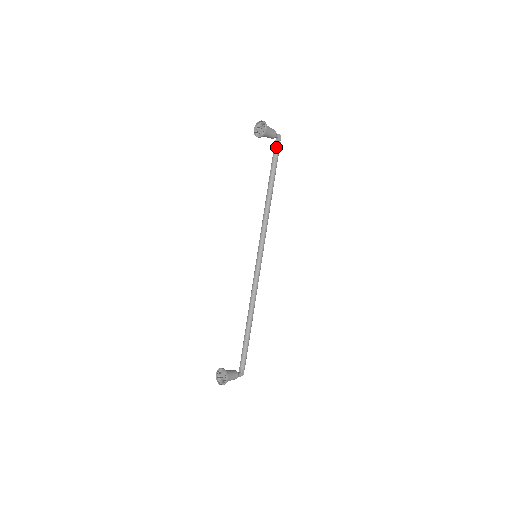
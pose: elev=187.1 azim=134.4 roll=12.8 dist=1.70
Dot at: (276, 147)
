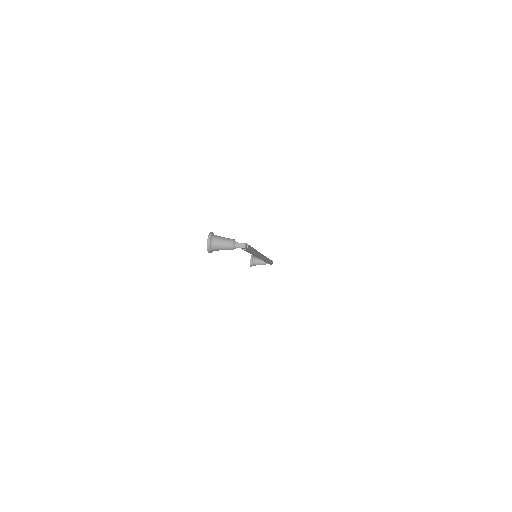
Dot at: occluded
